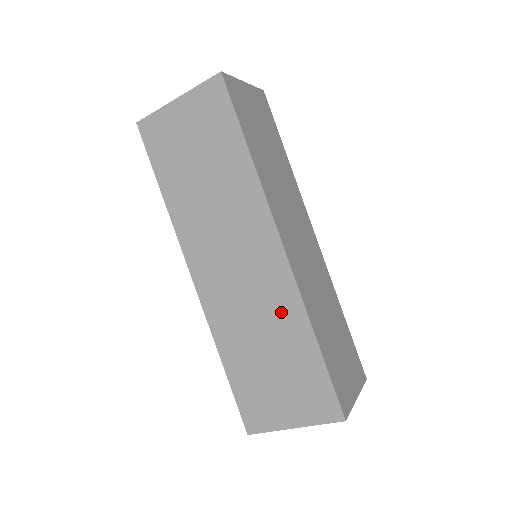
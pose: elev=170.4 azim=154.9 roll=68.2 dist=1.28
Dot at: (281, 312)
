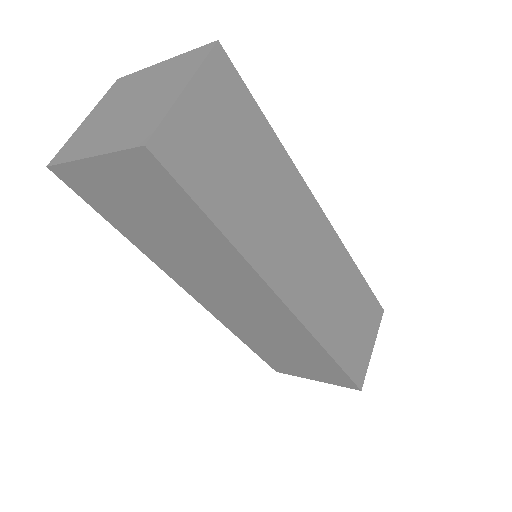
Dot at: (293, 337)
